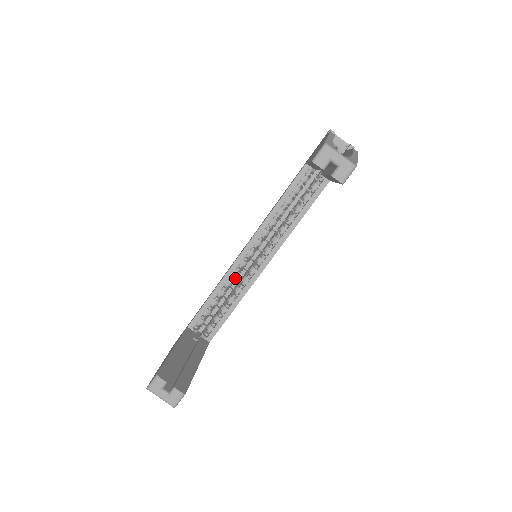
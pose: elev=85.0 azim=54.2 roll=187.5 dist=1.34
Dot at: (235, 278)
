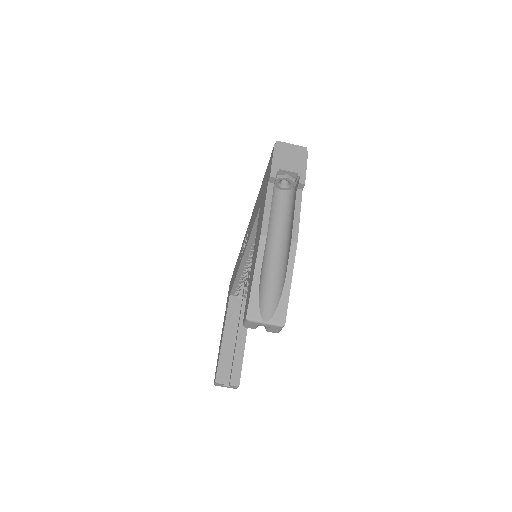
Dot at: occluded
